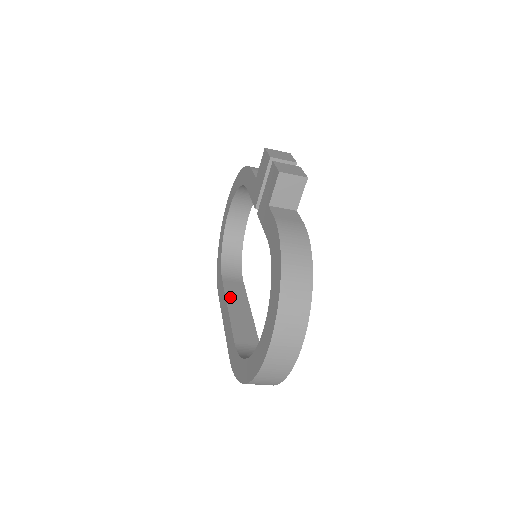
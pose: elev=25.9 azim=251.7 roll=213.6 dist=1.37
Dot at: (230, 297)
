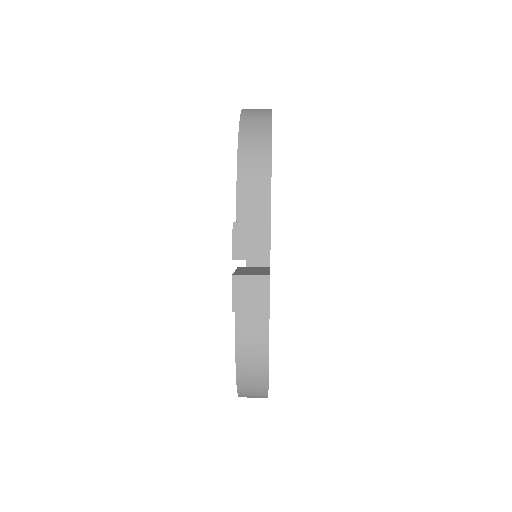
Dot at: occluded
